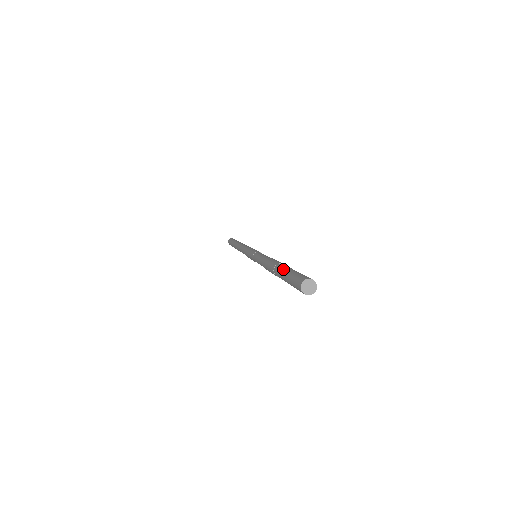
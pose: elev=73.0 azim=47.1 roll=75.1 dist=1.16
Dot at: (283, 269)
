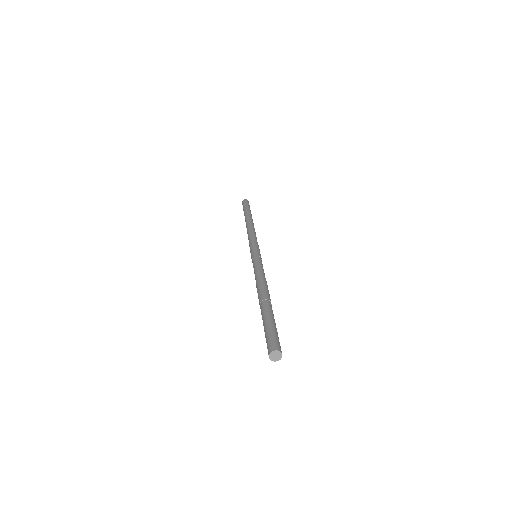
Dot at: (262, 319)
